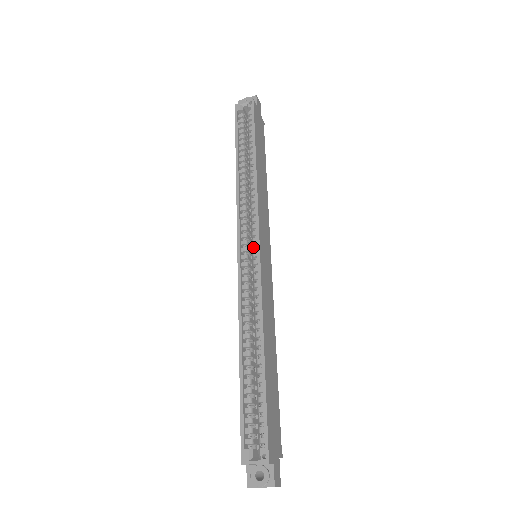
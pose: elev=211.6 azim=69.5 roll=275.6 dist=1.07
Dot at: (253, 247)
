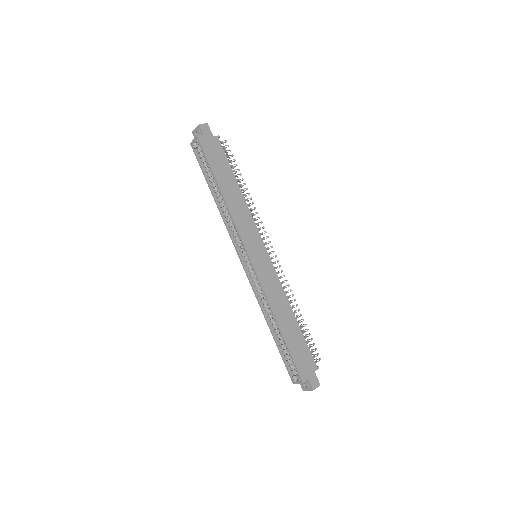
Dot at: (248, 259)
